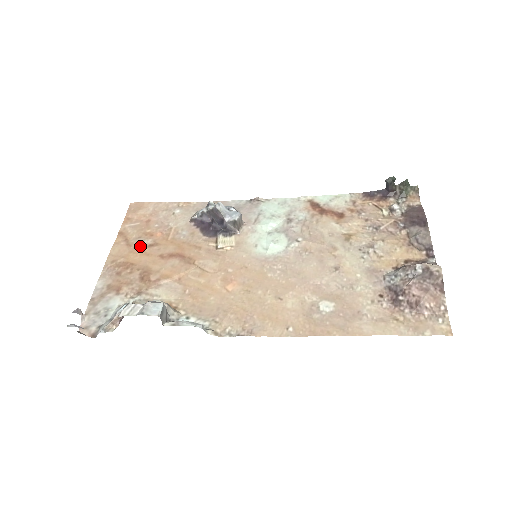
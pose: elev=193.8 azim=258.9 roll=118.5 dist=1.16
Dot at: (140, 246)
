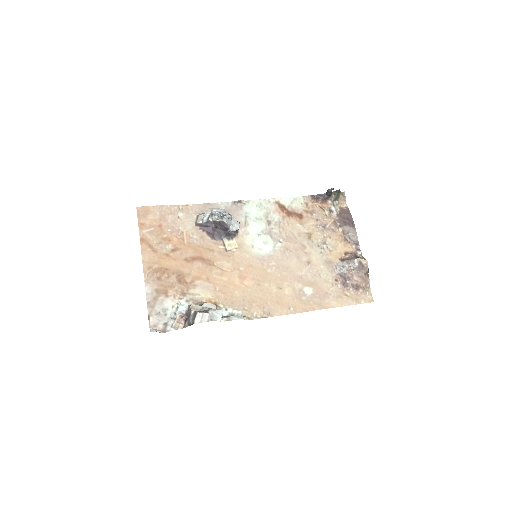
Dot at: (165, 252)
